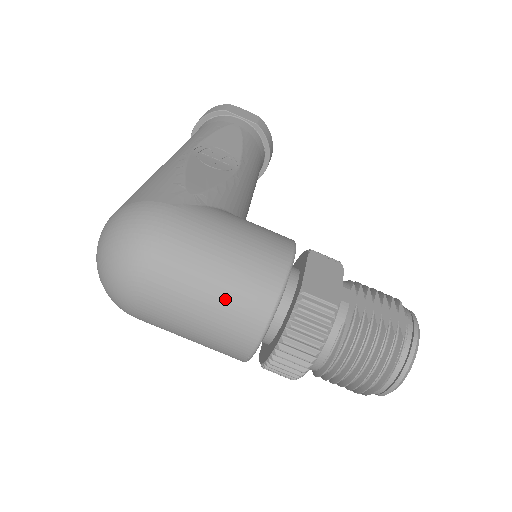
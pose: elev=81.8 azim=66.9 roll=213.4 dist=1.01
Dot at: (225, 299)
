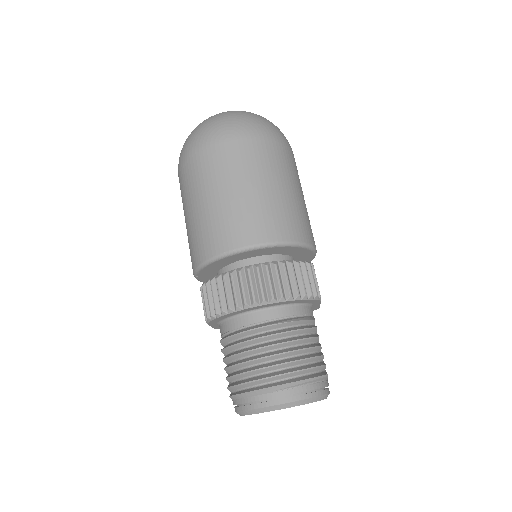
Dot at: (279, 201)
